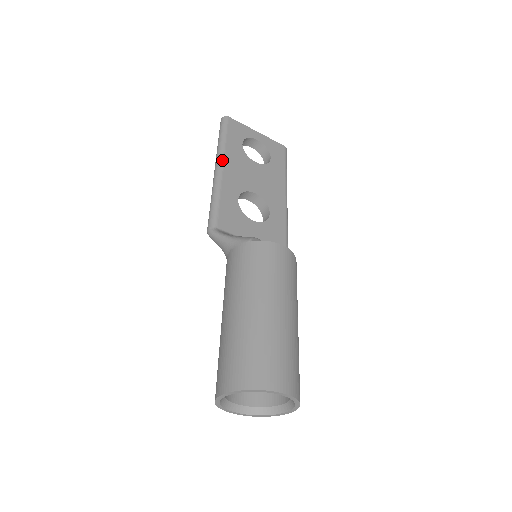
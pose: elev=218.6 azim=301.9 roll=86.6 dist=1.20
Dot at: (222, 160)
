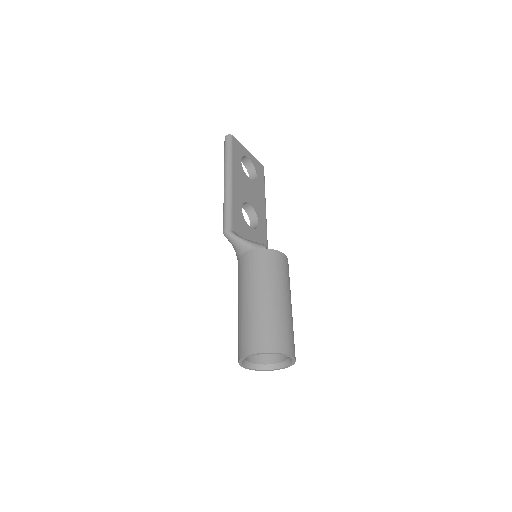
Dot at: (231, 174)
